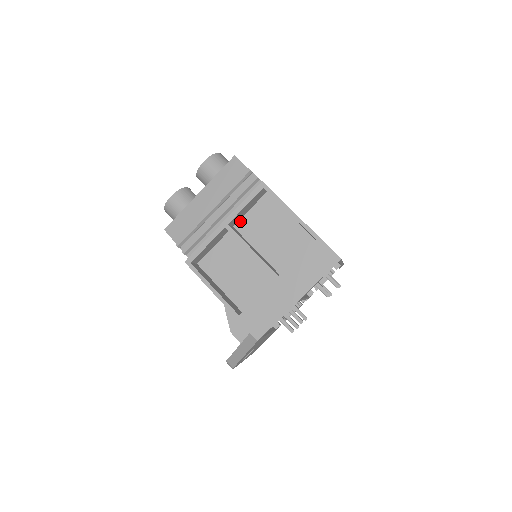
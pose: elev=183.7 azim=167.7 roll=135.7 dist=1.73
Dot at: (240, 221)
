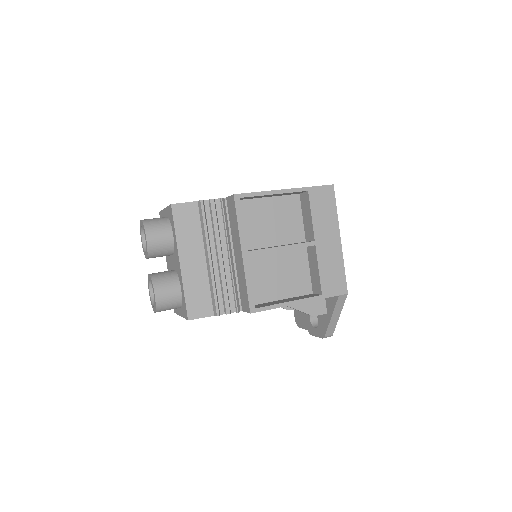
Dot at: occluded
